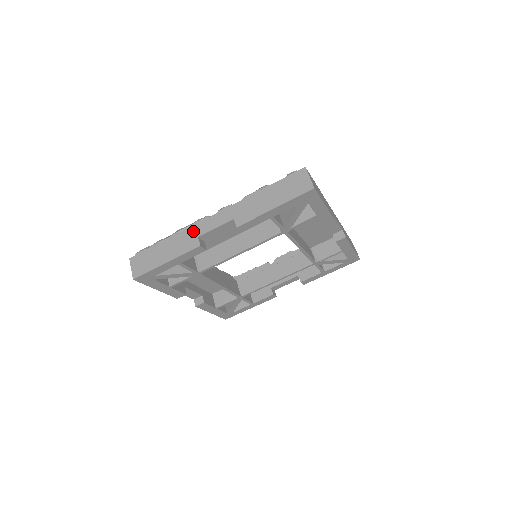
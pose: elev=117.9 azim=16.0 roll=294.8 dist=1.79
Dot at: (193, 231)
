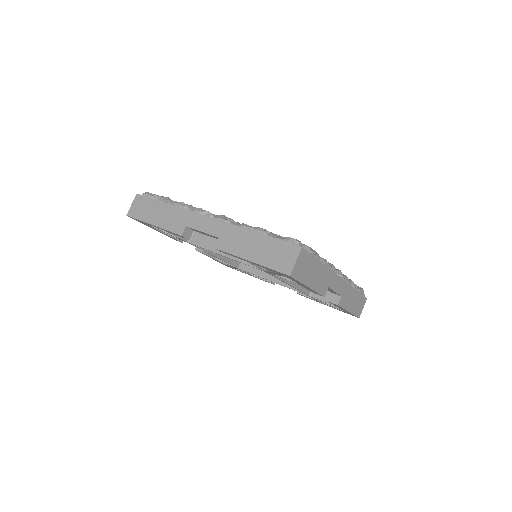
Dot at: (187, 217)
